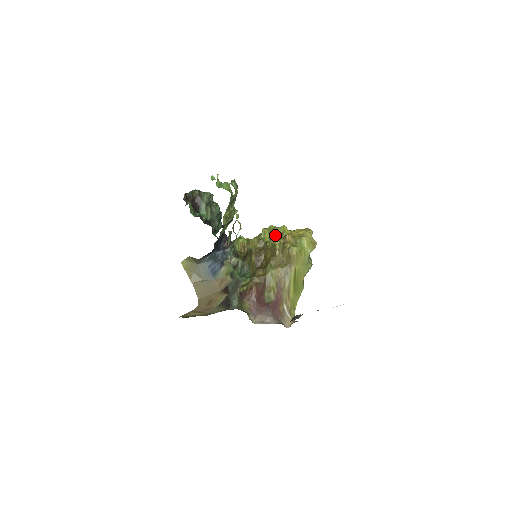
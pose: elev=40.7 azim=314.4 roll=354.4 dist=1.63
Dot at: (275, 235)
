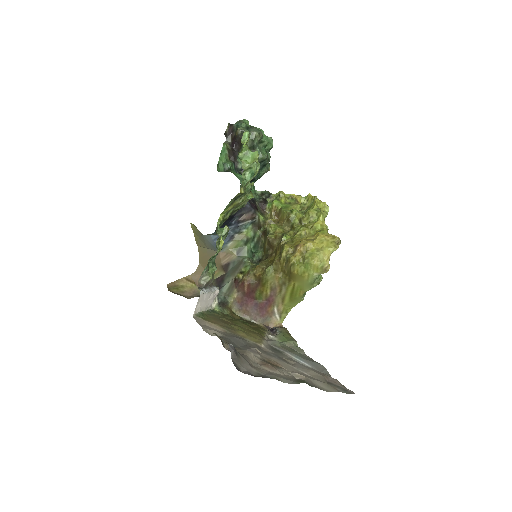
Dot at: (308, 219)
